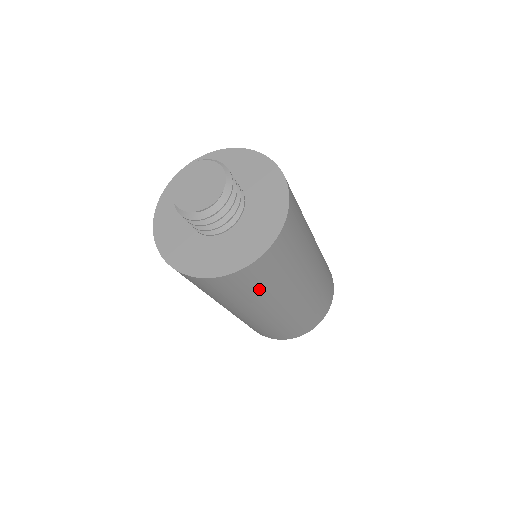
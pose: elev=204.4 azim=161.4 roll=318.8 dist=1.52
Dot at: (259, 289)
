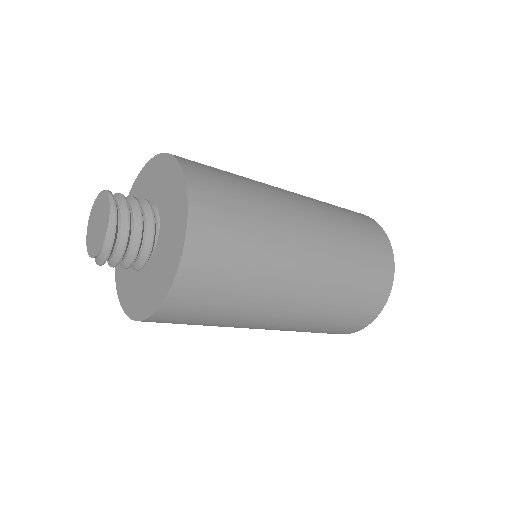
Dot at: (206, 322)
